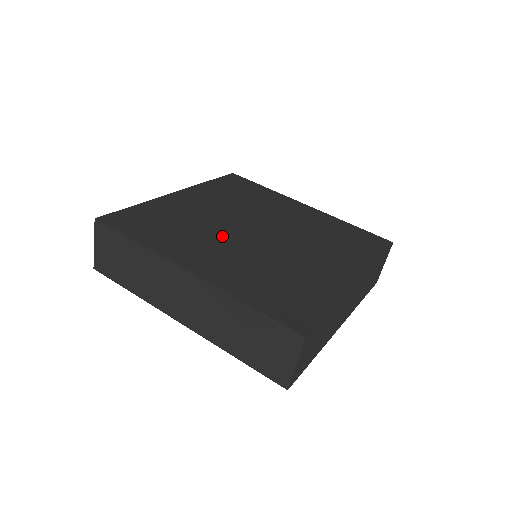
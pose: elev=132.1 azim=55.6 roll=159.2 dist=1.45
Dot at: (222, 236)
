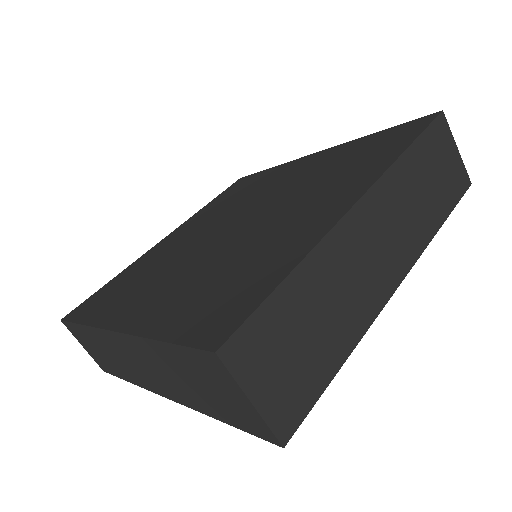
Dot at: (182, 259)
